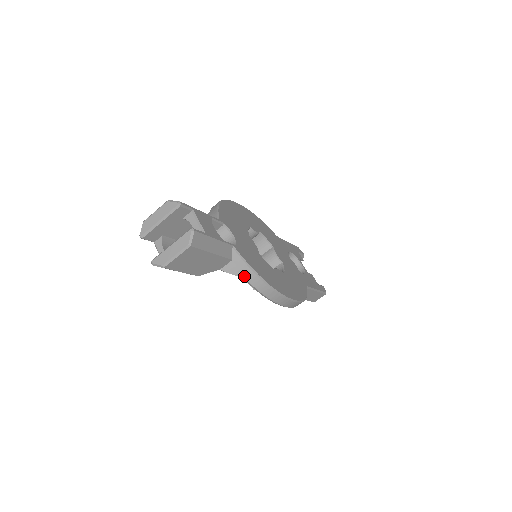
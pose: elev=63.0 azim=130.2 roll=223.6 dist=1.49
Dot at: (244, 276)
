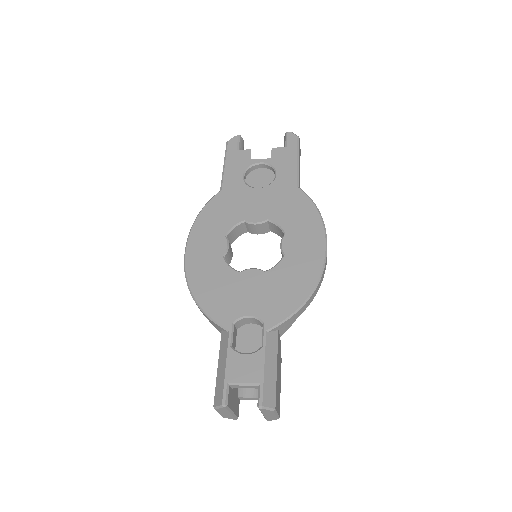
Dot at: (296, 318)
